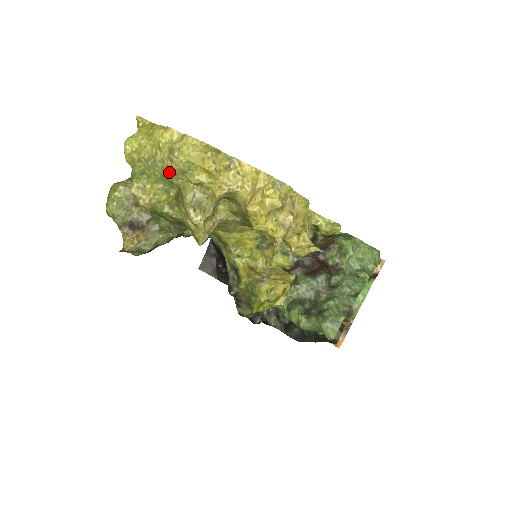
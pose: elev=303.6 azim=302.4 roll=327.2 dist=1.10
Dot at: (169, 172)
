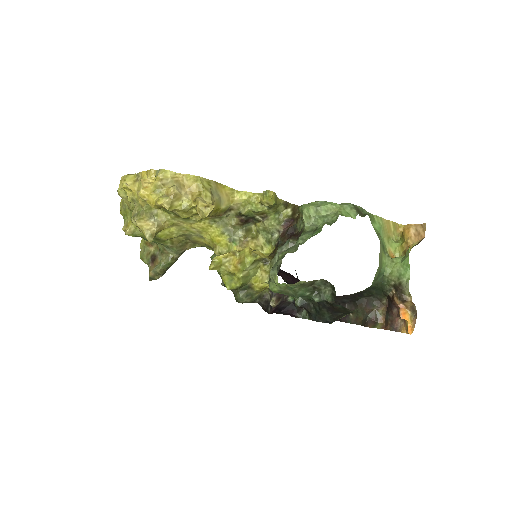
Dot at: occluded
